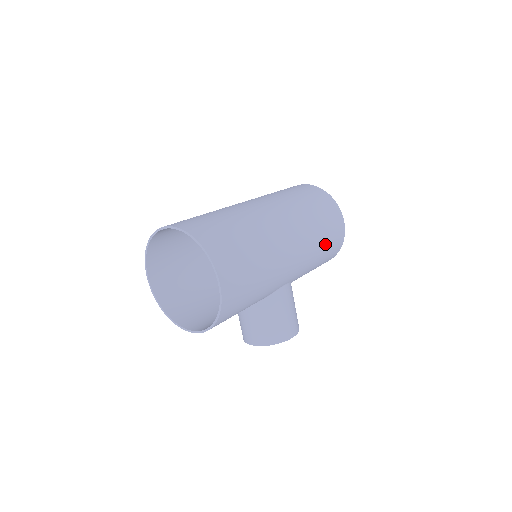
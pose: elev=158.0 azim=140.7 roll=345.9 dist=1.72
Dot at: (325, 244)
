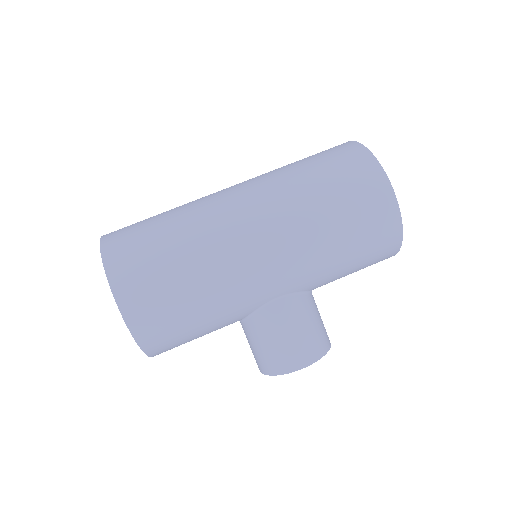
Dot at: (346, 235)
